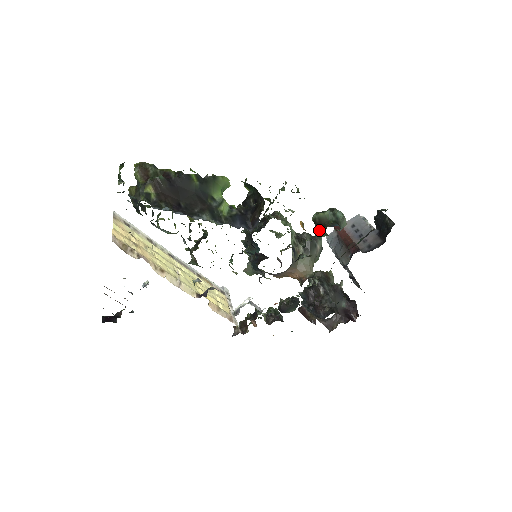
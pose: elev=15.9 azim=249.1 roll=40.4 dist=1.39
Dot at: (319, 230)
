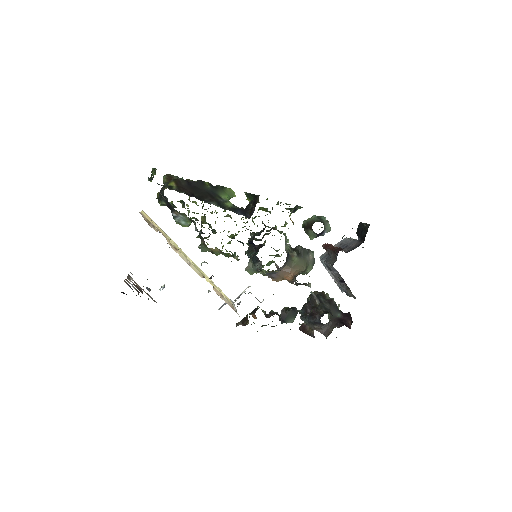
Dot at: (308, 232)
